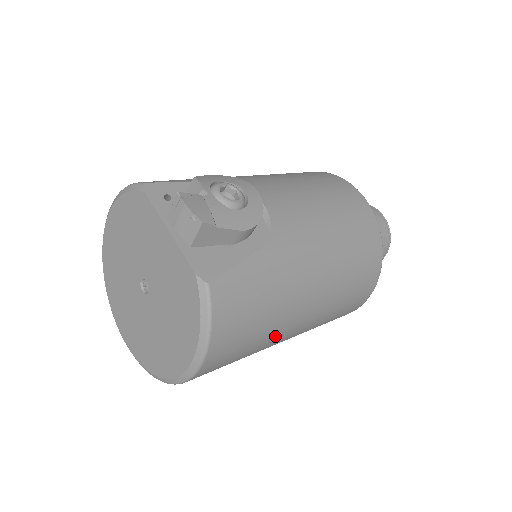
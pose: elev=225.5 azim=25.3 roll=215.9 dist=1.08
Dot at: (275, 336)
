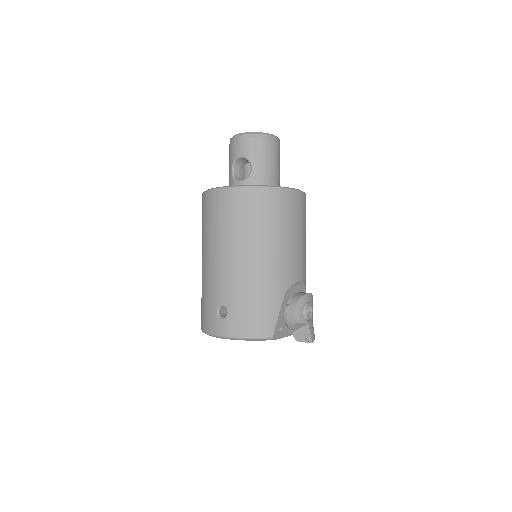
Dot at: occluded
